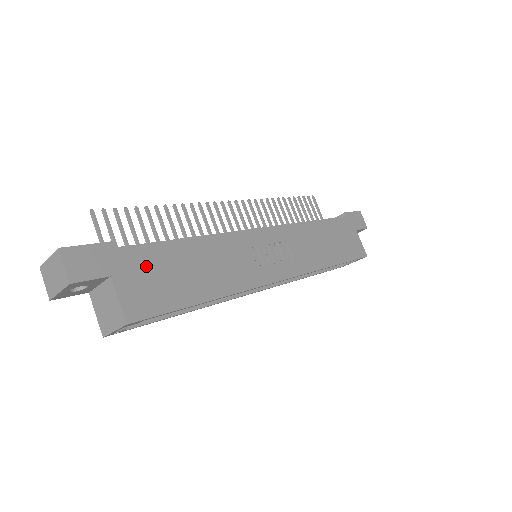
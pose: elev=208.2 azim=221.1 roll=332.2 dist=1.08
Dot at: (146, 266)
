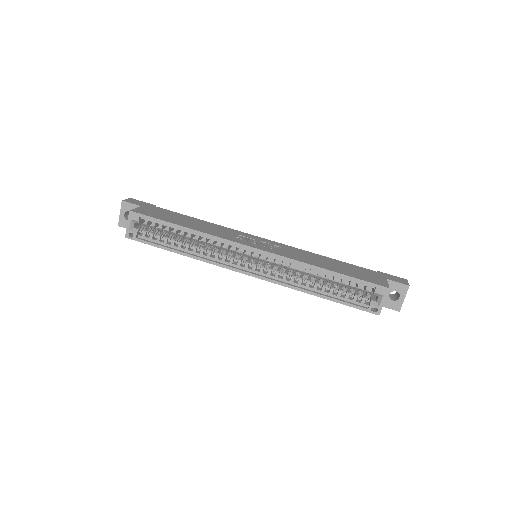
Dot at: (162, 212)
